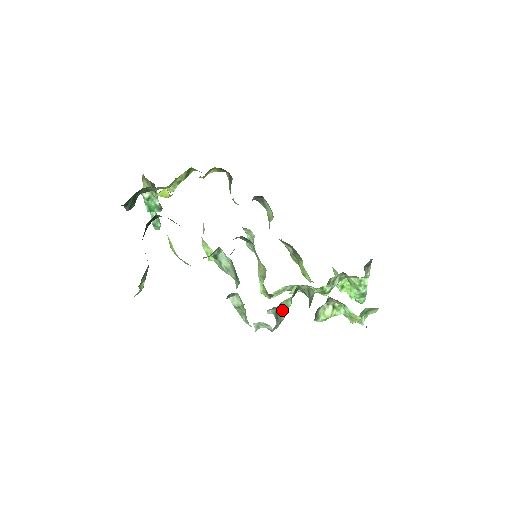
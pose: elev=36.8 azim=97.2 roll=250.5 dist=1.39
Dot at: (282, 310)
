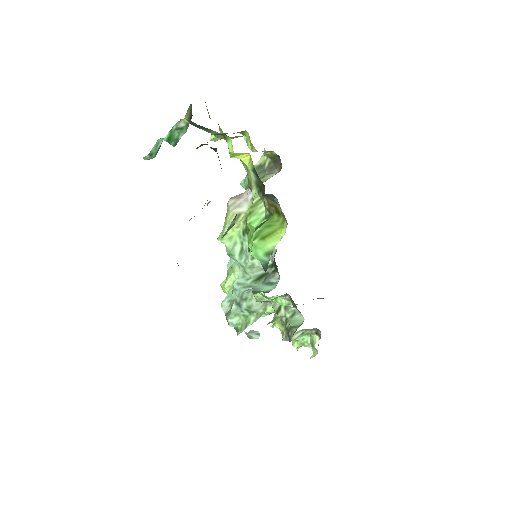
Dot at: (269, 323)
